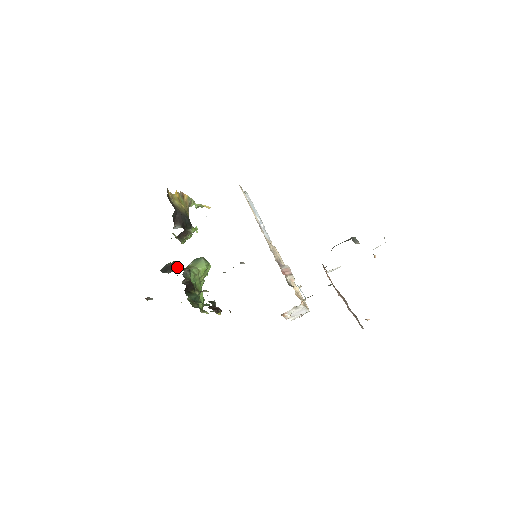
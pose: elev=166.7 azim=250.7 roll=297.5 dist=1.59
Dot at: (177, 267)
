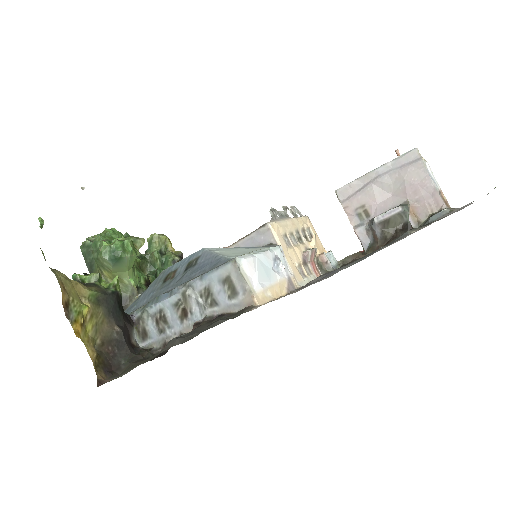
Dot at: occluded
